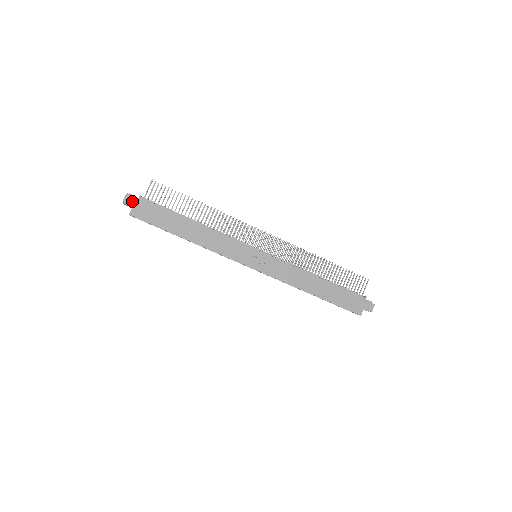
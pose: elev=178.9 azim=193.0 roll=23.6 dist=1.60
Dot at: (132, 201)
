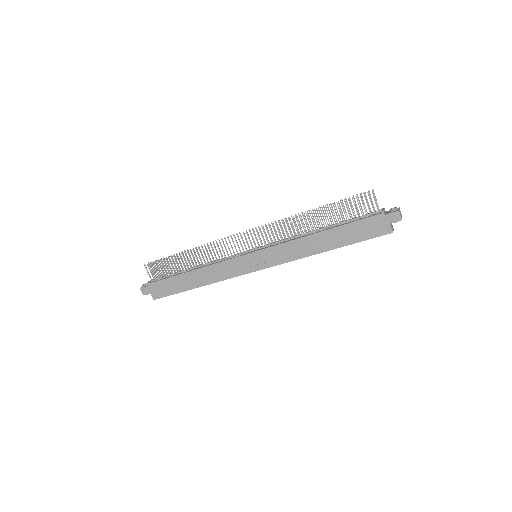
Dot at: (147, 290)
